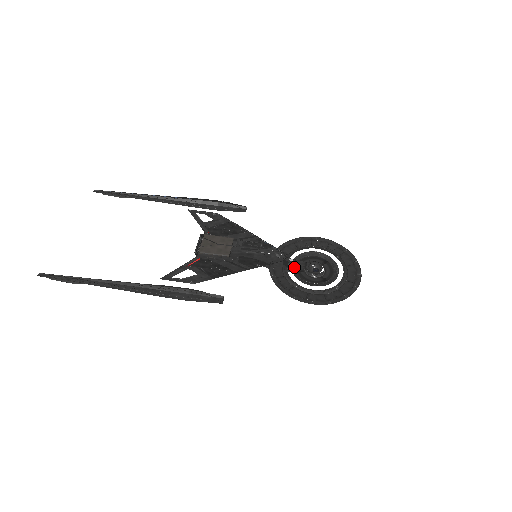
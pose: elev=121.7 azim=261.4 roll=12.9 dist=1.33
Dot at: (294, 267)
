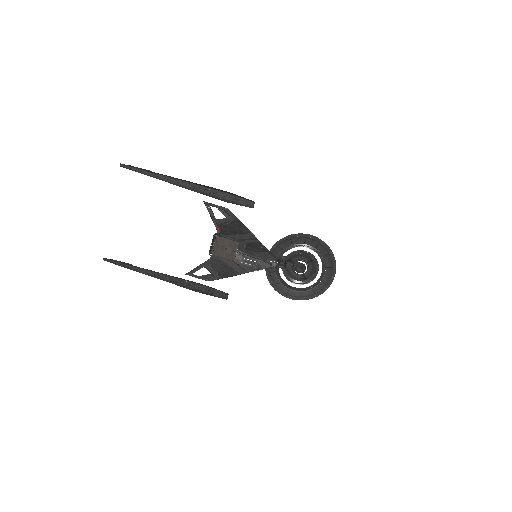
Dot at: (284, 265)
